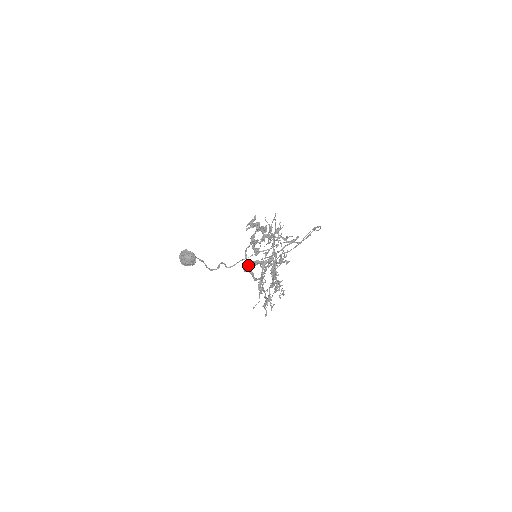
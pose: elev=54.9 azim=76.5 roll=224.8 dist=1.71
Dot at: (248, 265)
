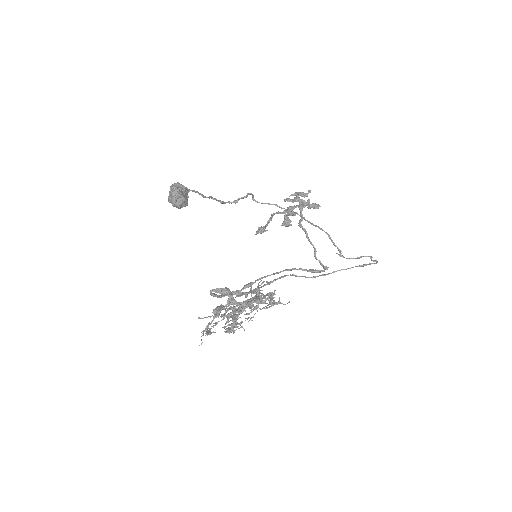
Dot at: occluded
